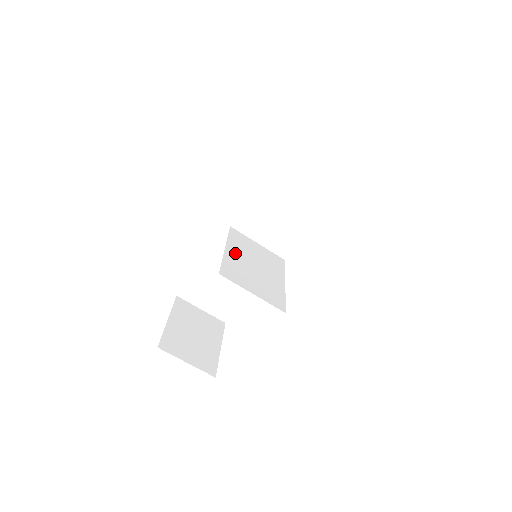
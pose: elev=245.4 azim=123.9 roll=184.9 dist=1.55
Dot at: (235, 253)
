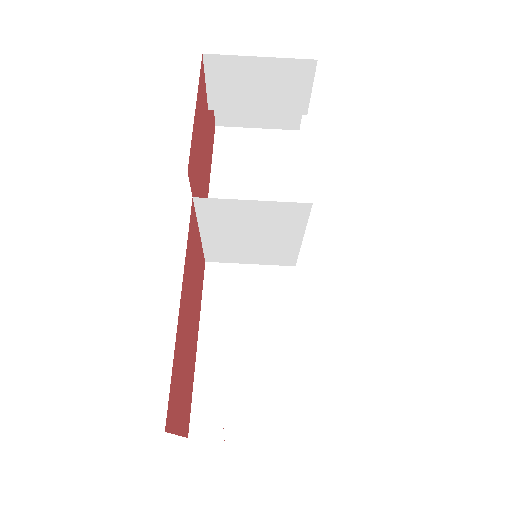
Dot at: (214, 218)
